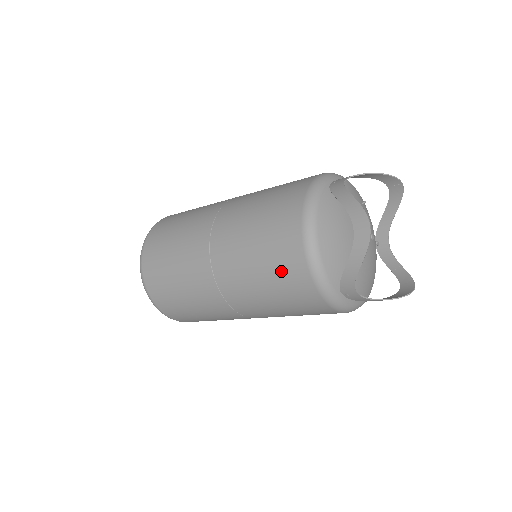
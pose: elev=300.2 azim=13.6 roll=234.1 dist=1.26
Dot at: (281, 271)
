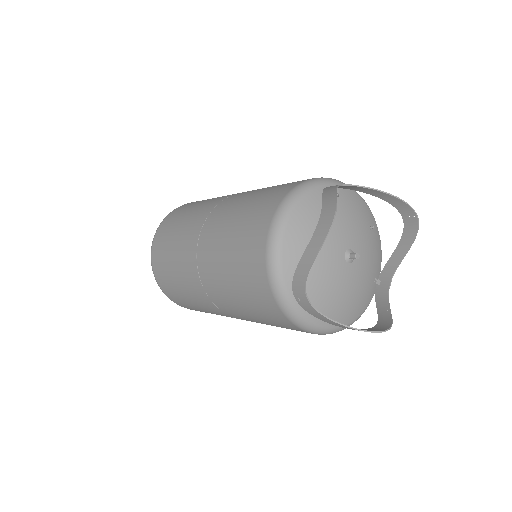
Dot at: (245, 252)
